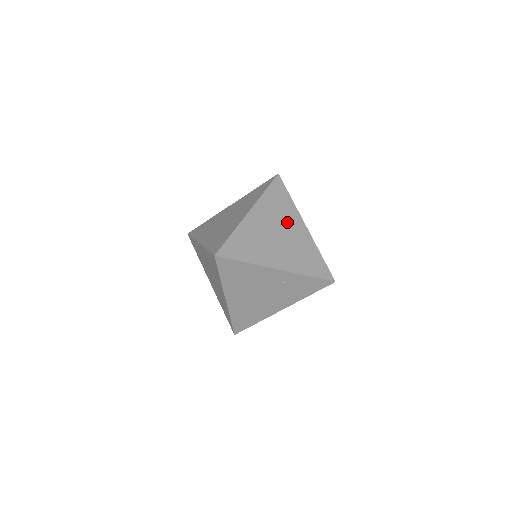
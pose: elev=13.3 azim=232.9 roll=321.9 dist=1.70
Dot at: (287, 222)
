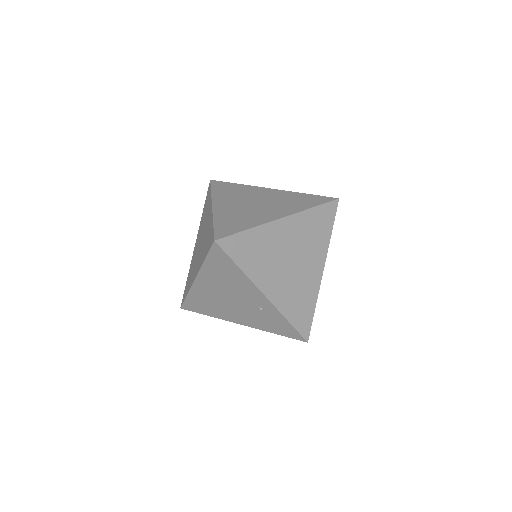
Dot at: (309, 254)
